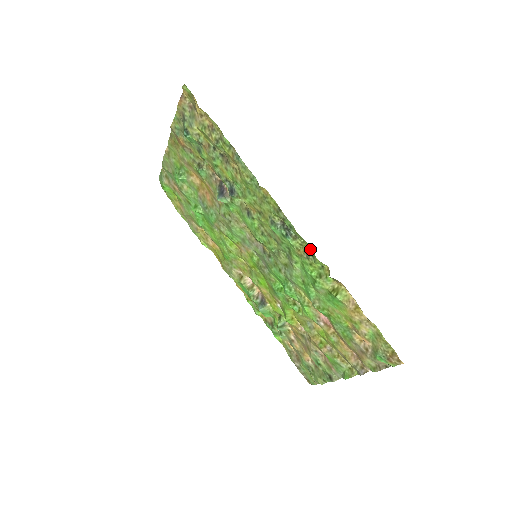
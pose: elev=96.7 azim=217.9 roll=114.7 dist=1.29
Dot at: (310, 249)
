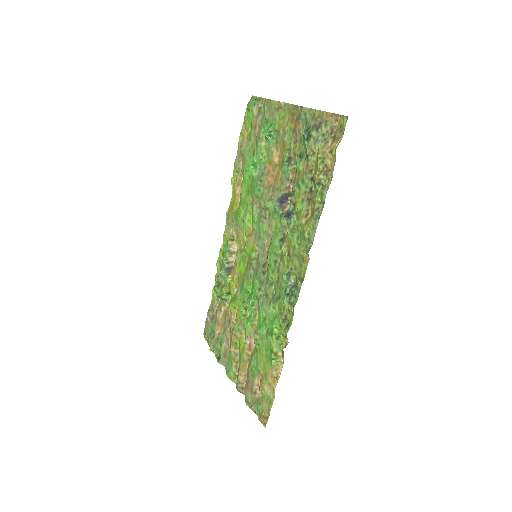
Dot at: (291, 321)
